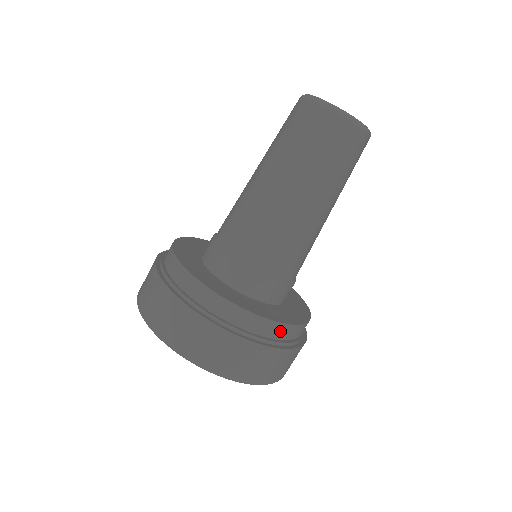
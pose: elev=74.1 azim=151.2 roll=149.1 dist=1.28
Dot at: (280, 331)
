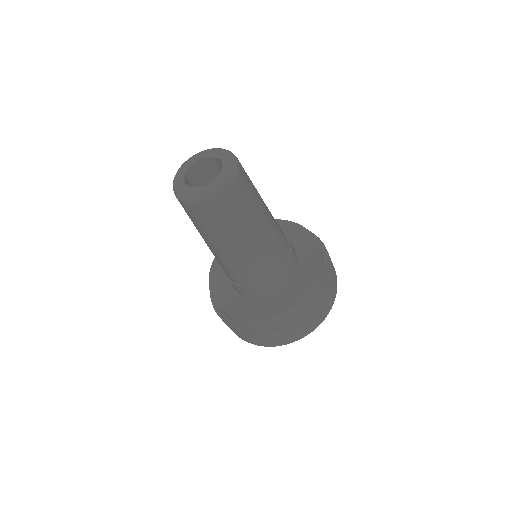
Dot at: (322, 261)
